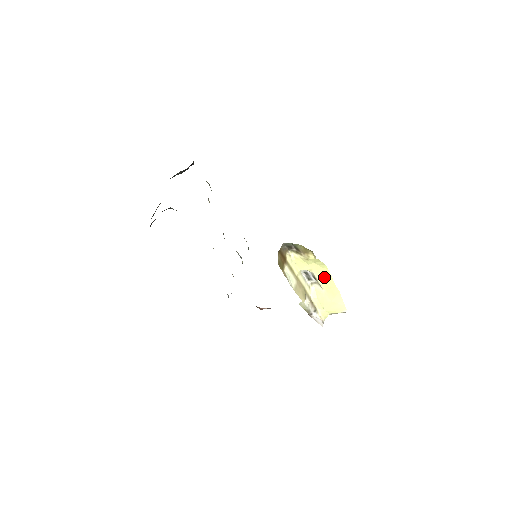
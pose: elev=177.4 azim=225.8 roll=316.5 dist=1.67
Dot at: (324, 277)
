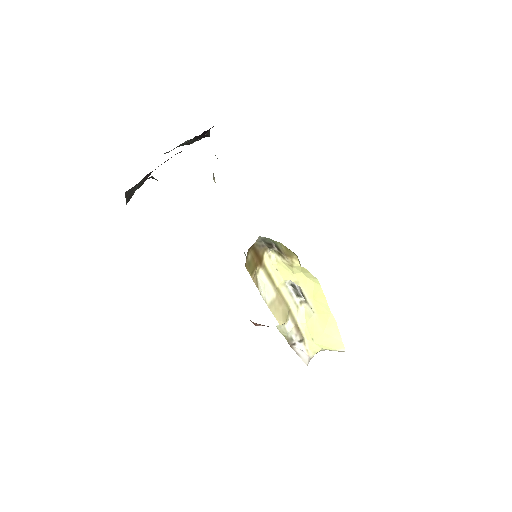
Dot at: (315, 296)
